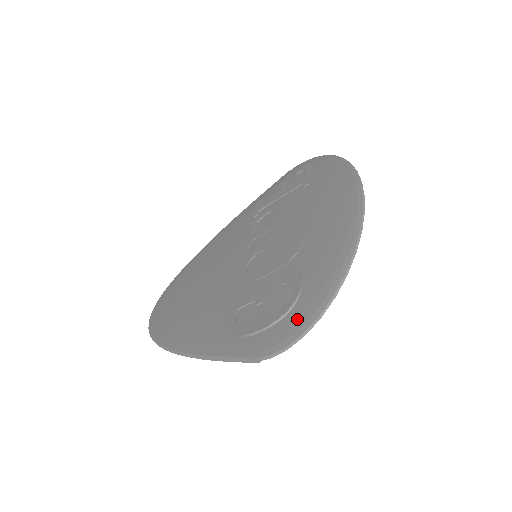
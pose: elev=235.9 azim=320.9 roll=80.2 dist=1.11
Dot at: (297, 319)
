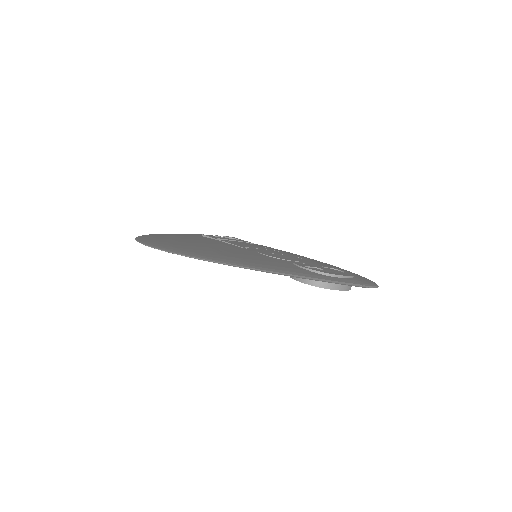
Dot at: (365, 279)
